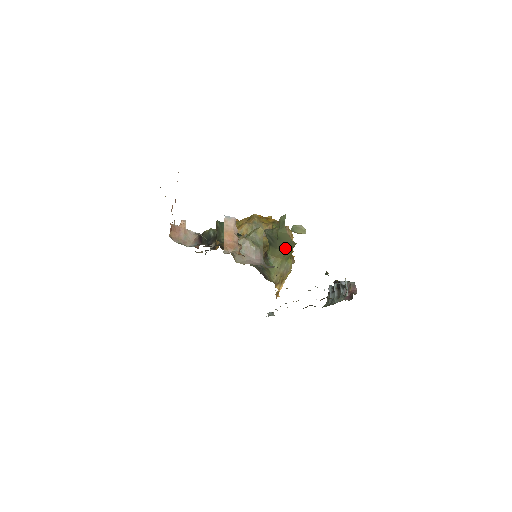
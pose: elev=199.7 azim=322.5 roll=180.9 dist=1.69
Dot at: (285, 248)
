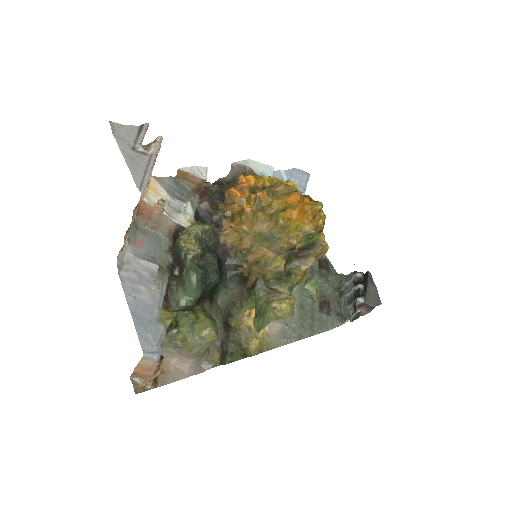
Dot at: occluded
